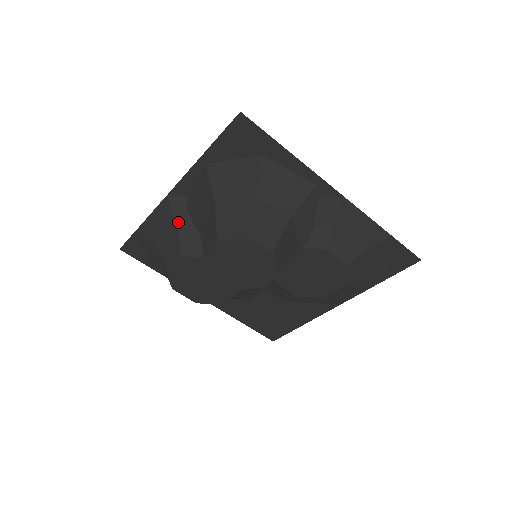
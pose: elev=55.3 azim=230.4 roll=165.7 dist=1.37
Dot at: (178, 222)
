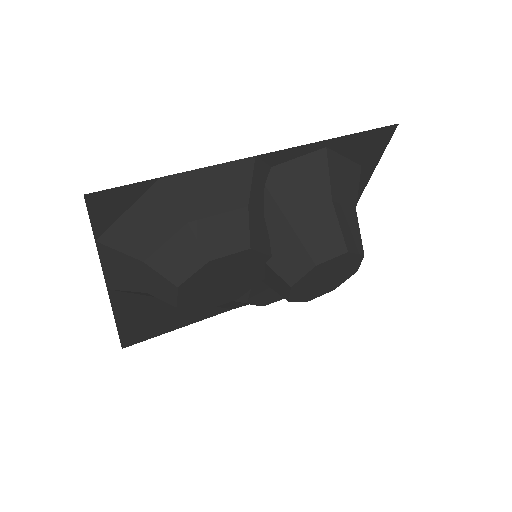
Dot at: (252, 198)
